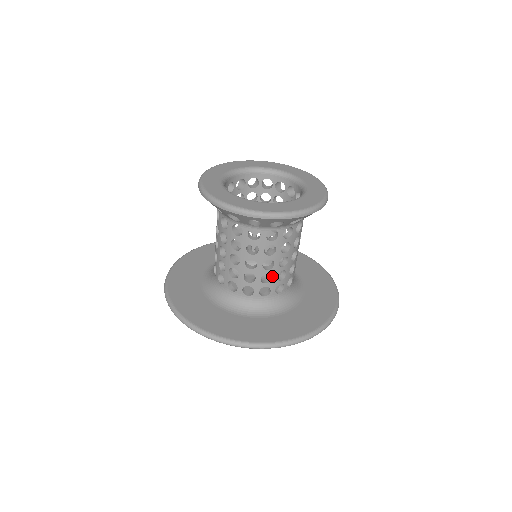
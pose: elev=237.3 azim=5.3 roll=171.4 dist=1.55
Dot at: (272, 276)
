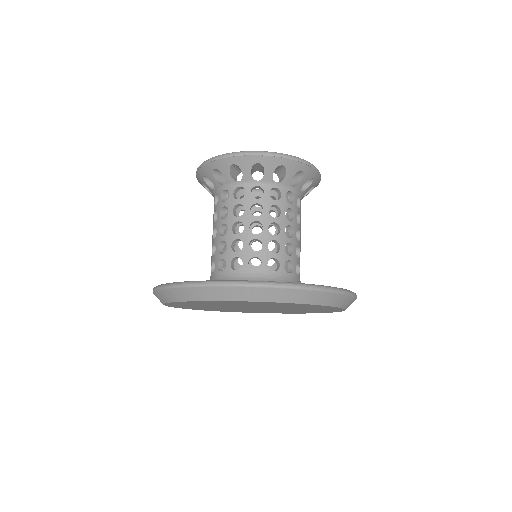
Dot at: (279, 245)
